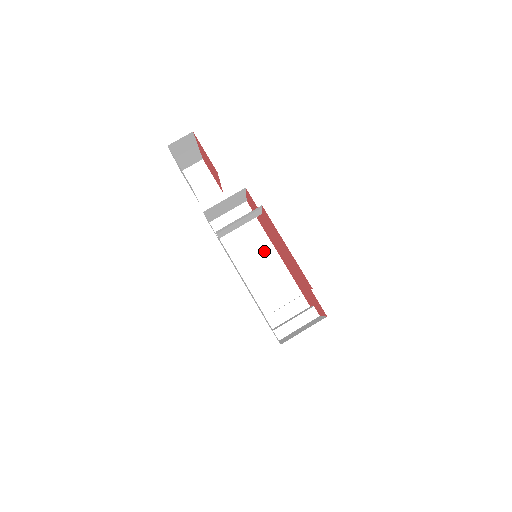
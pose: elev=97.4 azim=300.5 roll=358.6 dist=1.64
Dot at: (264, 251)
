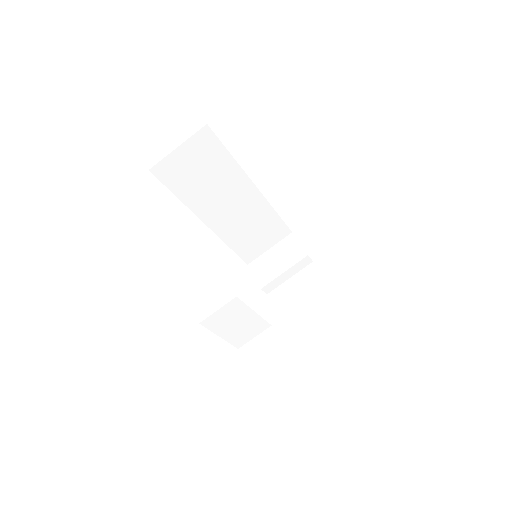
Dot at: (237, 189)
